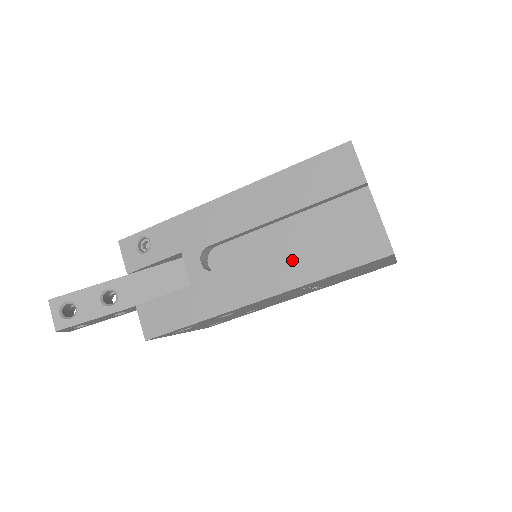
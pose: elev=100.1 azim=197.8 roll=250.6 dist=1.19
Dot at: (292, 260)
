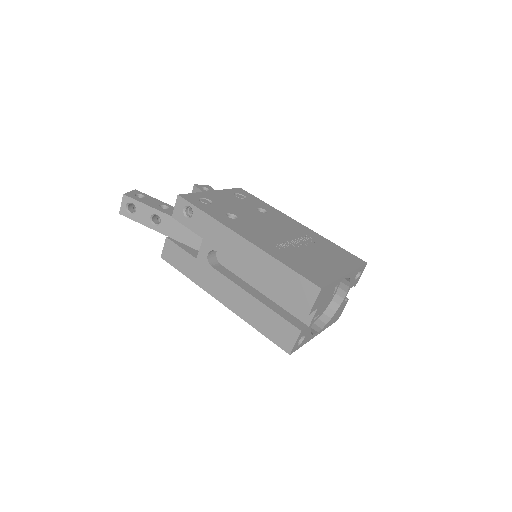
Dot at: (247, 304)
